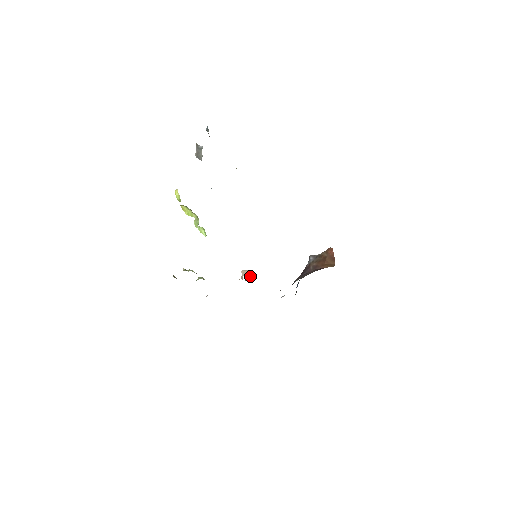
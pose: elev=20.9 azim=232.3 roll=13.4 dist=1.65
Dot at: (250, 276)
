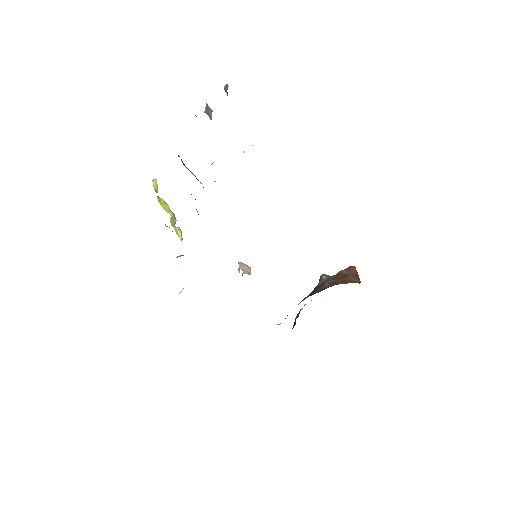
Dot at: (249, 272)
